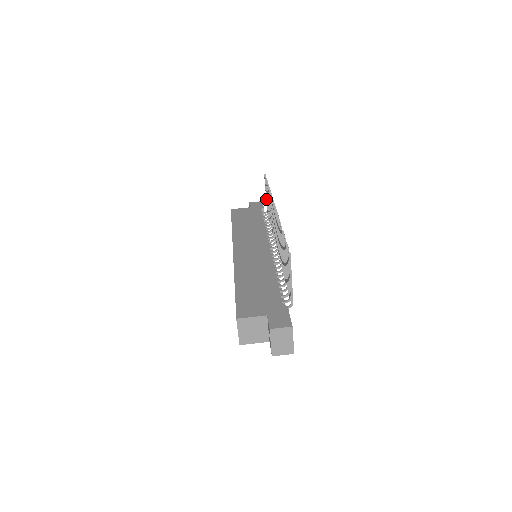
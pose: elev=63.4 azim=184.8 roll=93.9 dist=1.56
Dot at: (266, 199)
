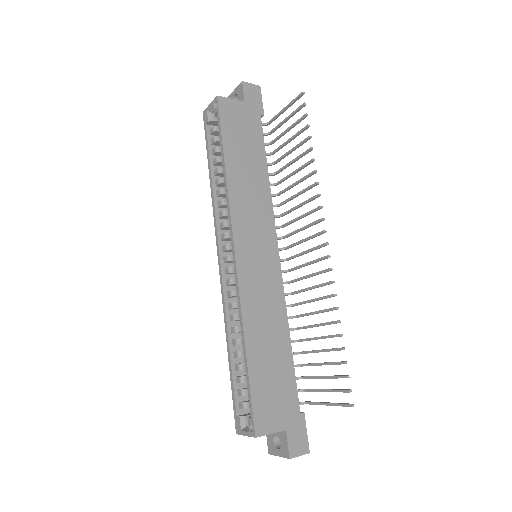
Dot at: (278, 115)
